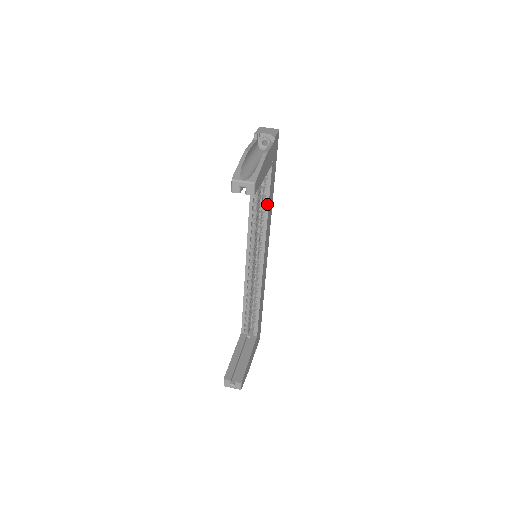
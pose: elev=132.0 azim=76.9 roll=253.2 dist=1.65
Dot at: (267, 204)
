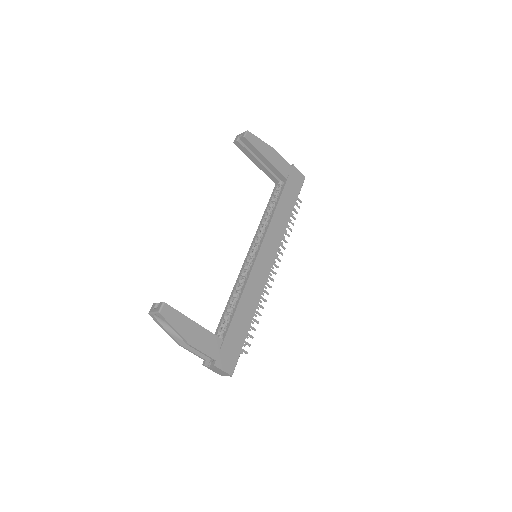
Dot at: (276, 206)
